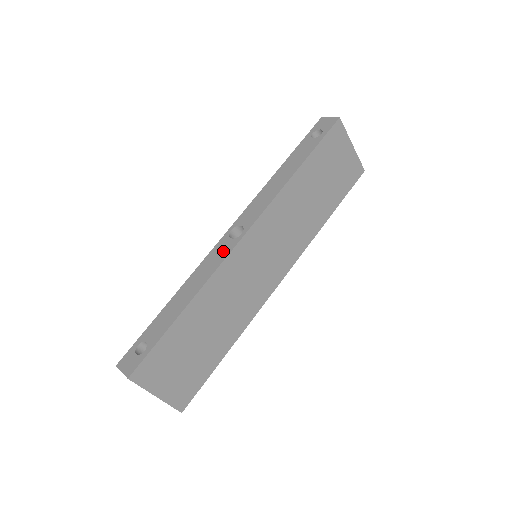
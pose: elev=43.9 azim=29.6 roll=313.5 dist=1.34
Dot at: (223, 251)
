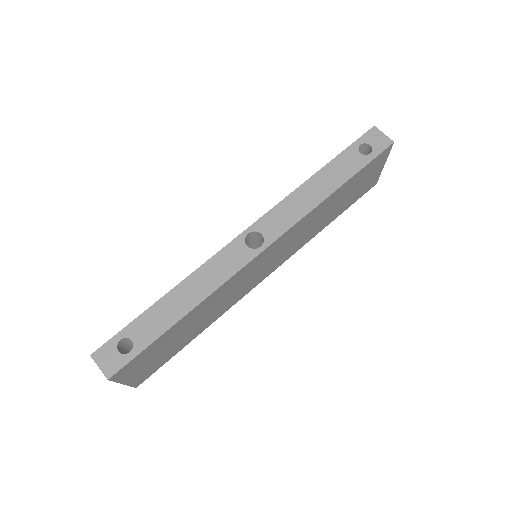
Dot at: (236, 260)
